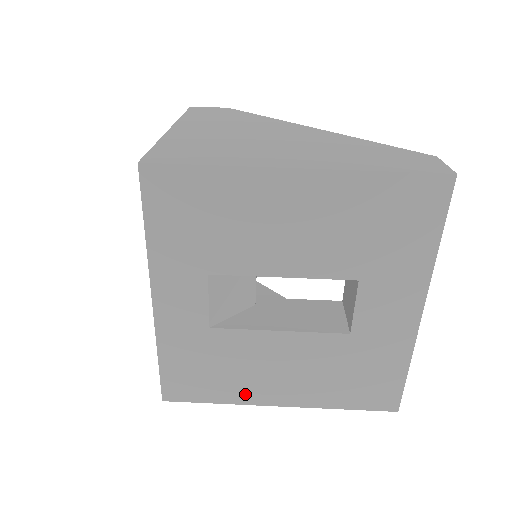
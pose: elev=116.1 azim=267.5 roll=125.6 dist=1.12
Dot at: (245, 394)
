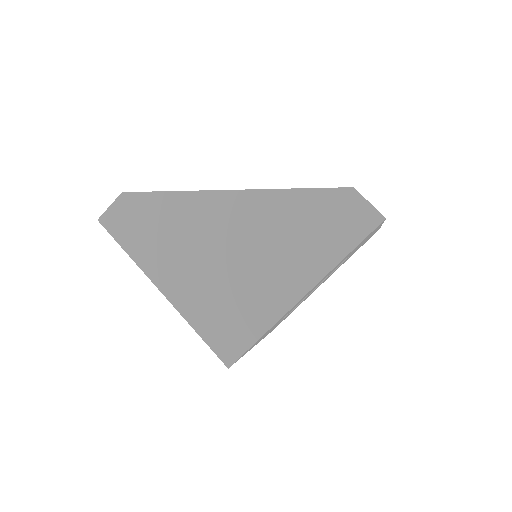
Dot at: occluded
